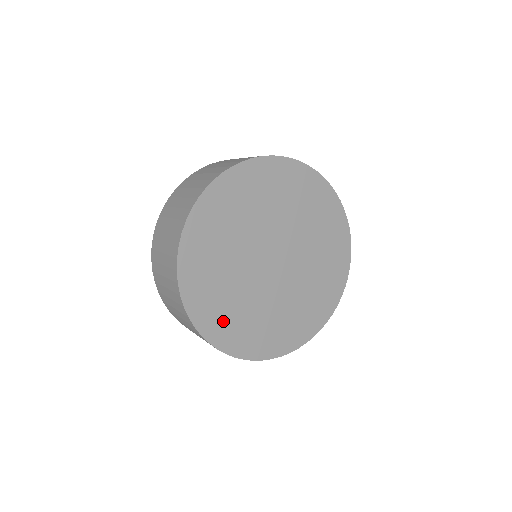
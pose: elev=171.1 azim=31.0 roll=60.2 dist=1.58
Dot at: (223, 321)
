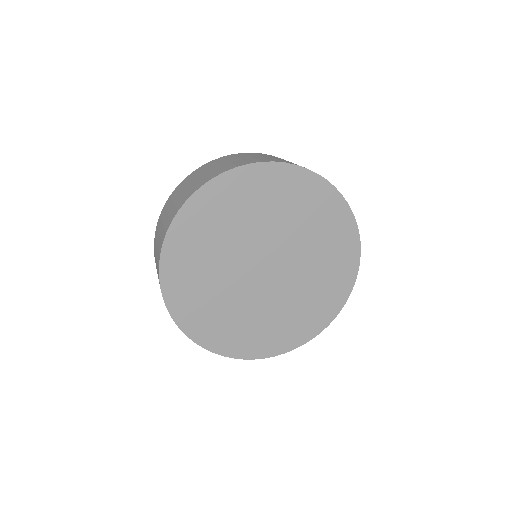
Dot at: (216, 329)
